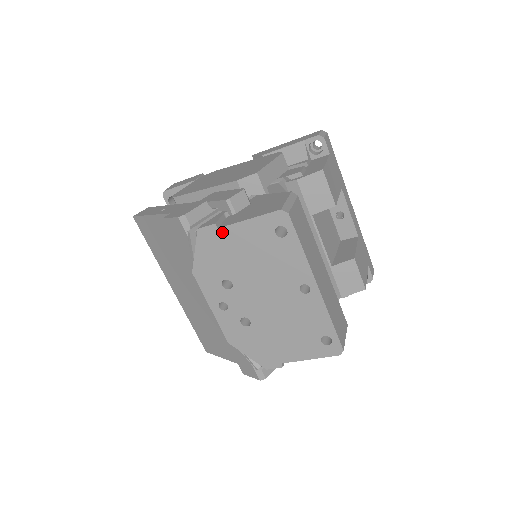
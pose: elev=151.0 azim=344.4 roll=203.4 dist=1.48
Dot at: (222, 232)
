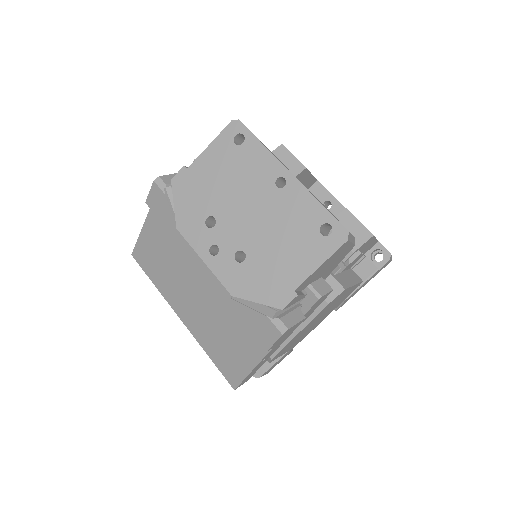
Dot at: (192, 170)
